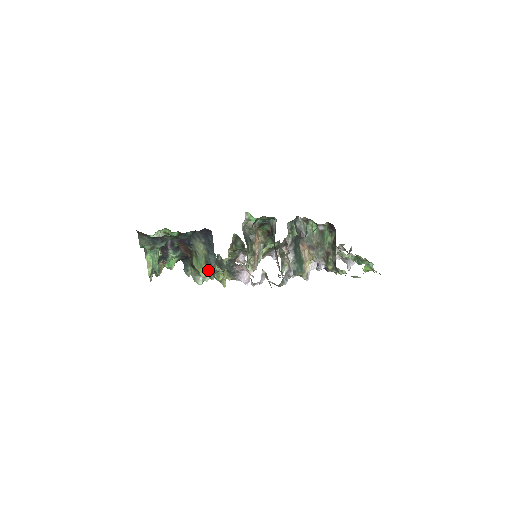
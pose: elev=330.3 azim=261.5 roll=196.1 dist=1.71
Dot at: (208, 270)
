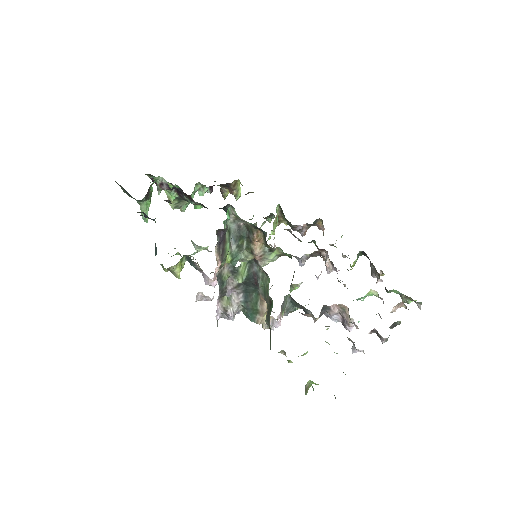
Dot at: occluded
